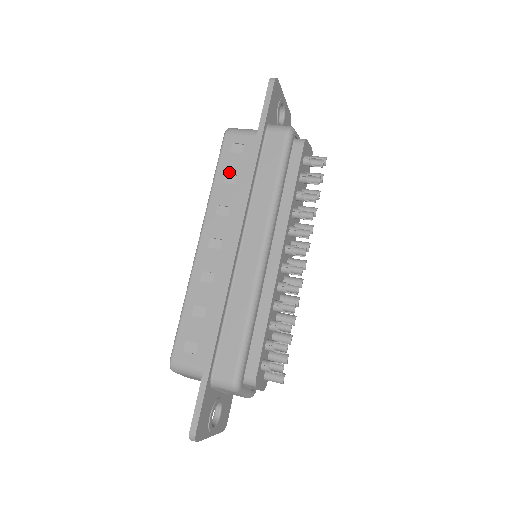
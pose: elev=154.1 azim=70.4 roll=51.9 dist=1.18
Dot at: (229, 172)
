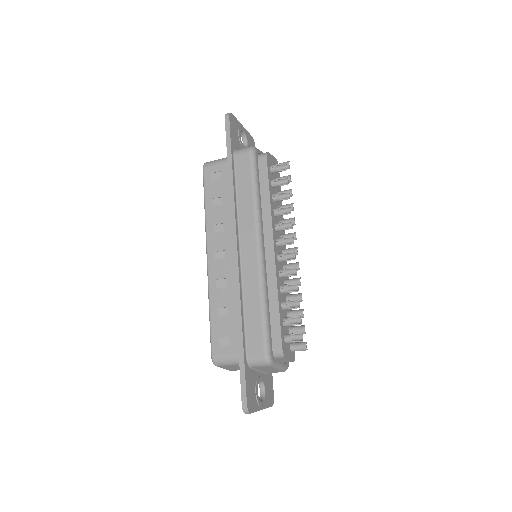
Dot at: (215, 196)
